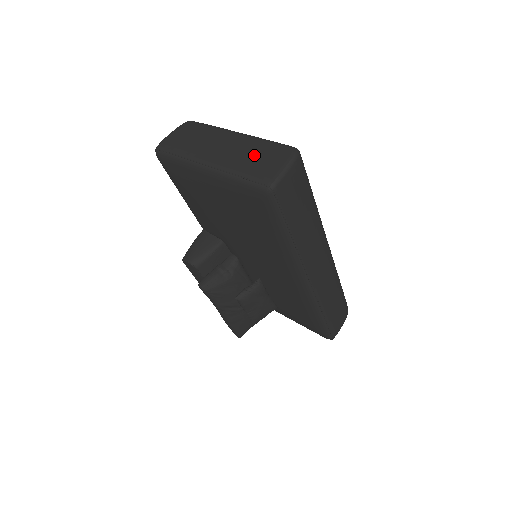
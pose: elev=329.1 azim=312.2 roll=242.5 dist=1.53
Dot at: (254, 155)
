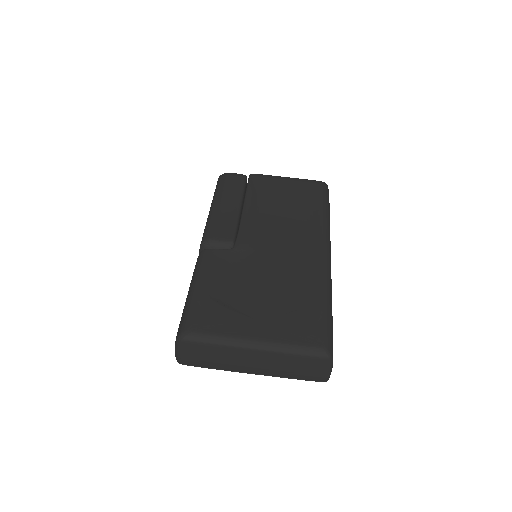
Dot at: (294, 367)
